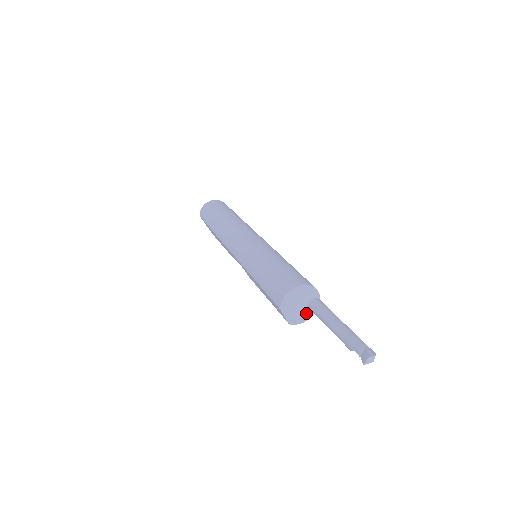
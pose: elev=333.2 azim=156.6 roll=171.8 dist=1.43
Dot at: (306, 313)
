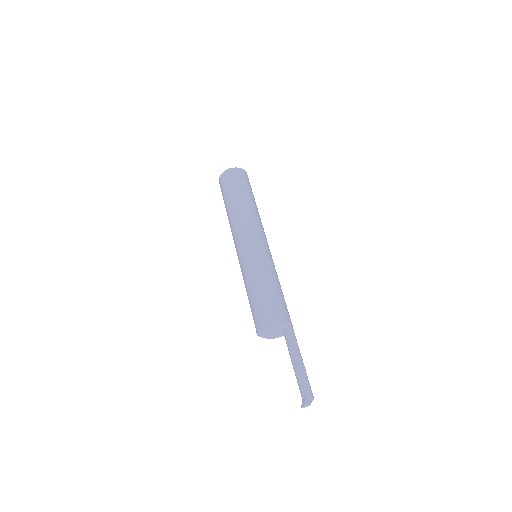
Dot at: (282, 333)
